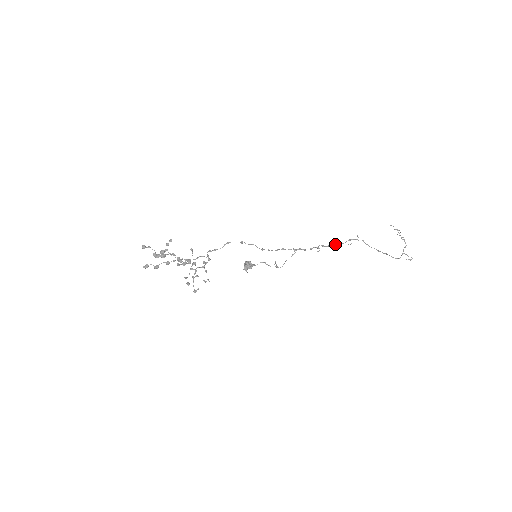
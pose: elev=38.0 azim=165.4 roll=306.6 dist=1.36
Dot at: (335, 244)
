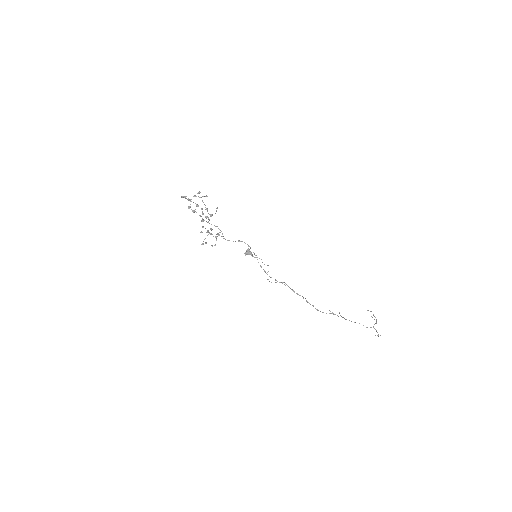
Dot at: occluded
